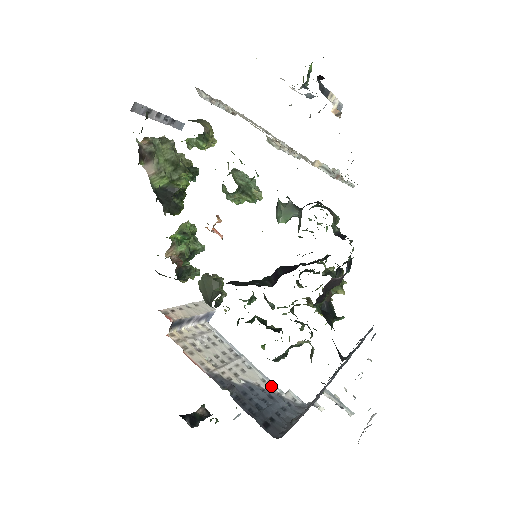
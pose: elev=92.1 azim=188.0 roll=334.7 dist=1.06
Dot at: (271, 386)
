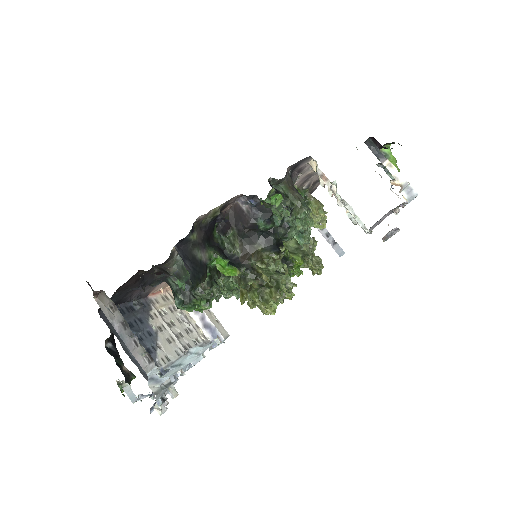
Dot at: (164, 363)
